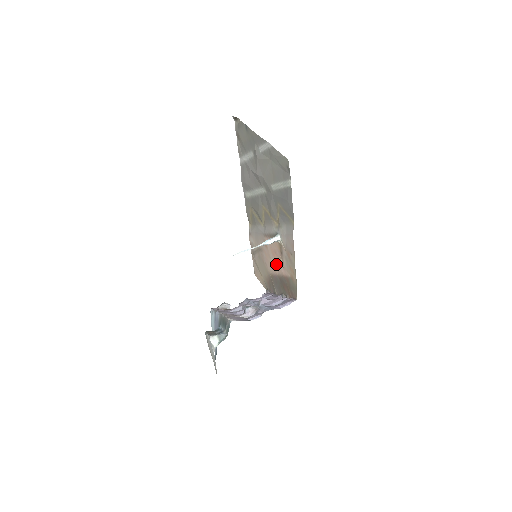
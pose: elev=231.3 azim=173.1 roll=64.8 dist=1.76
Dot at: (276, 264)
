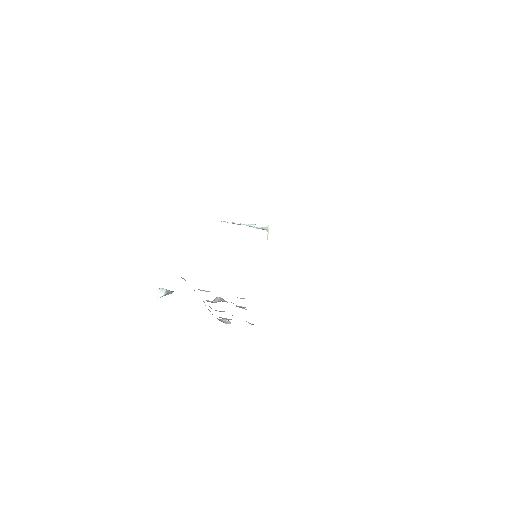
Dot at: occluded
